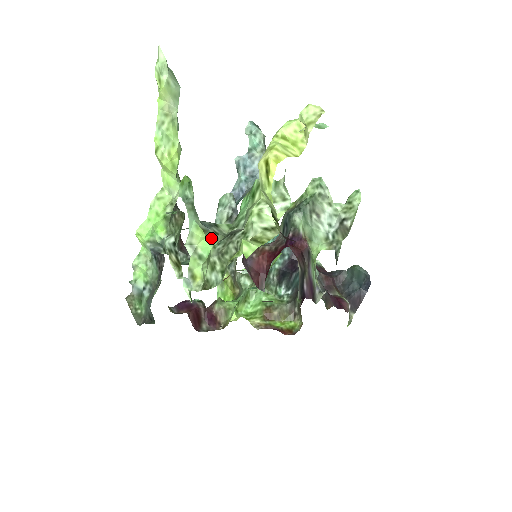
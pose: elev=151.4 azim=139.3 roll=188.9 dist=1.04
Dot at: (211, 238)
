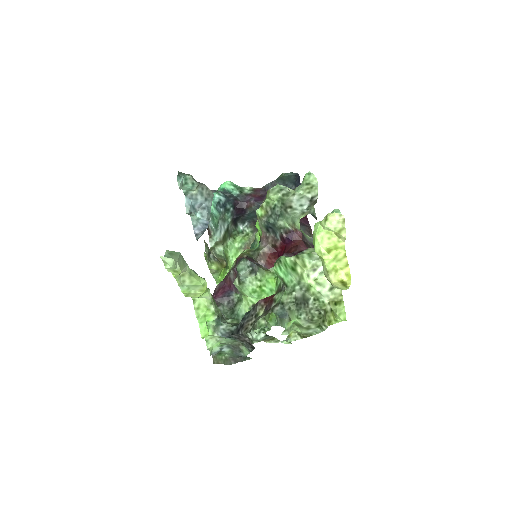
Dot at: (292, 316)
